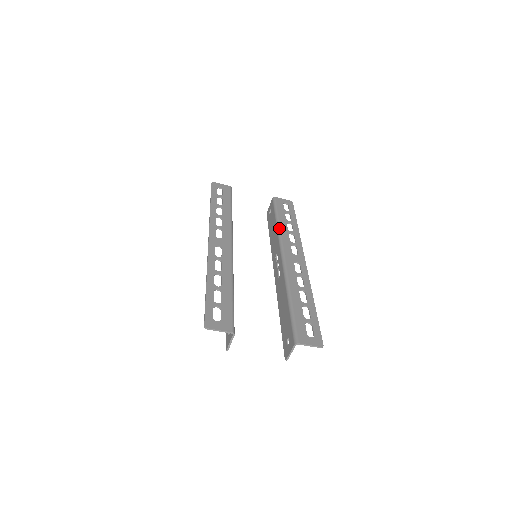
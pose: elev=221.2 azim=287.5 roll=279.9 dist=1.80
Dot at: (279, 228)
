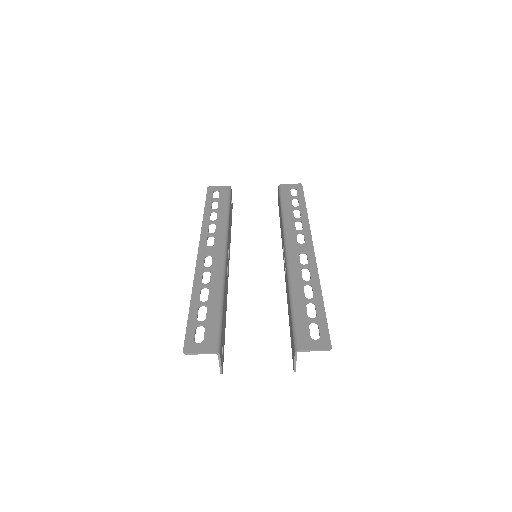
Dot at: (283, 218)
